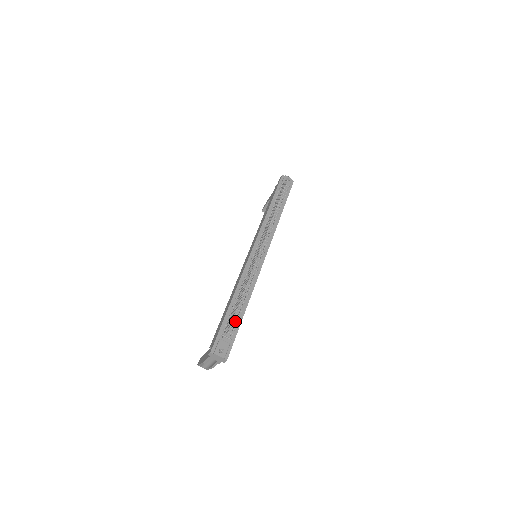
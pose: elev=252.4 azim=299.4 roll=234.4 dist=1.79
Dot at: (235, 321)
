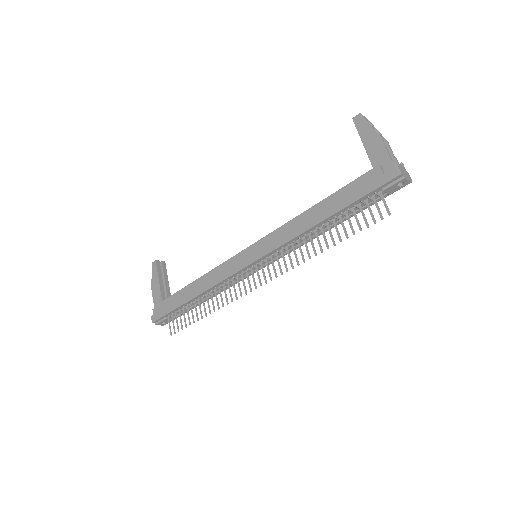
Dot at: (188, 308)
